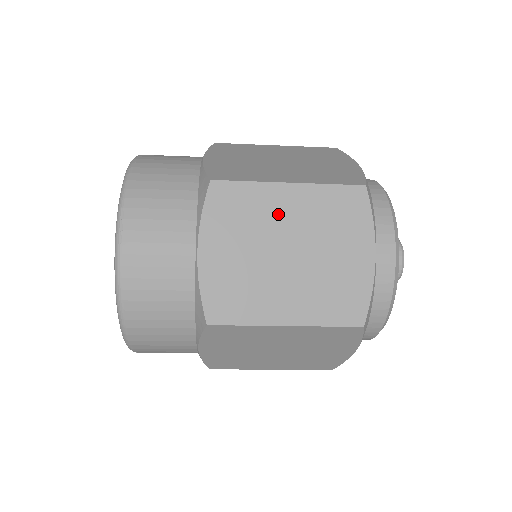
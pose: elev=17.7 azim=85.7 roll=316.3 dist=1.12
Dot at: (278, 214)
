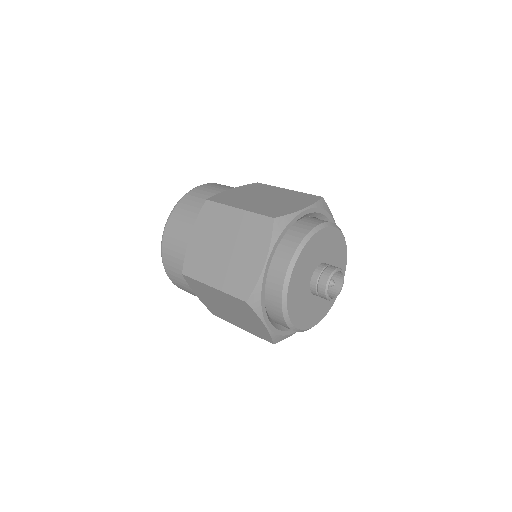
Dot at: (228, 224)
